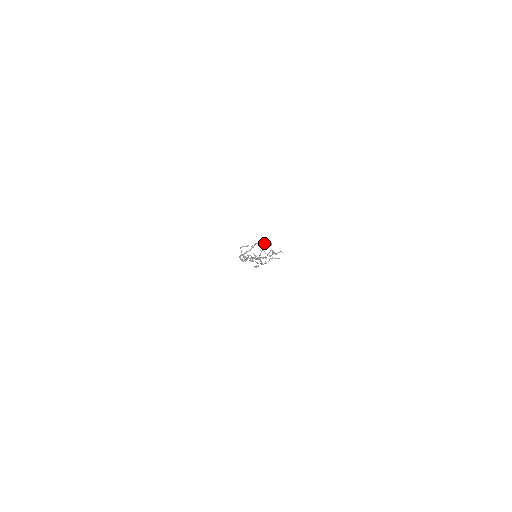
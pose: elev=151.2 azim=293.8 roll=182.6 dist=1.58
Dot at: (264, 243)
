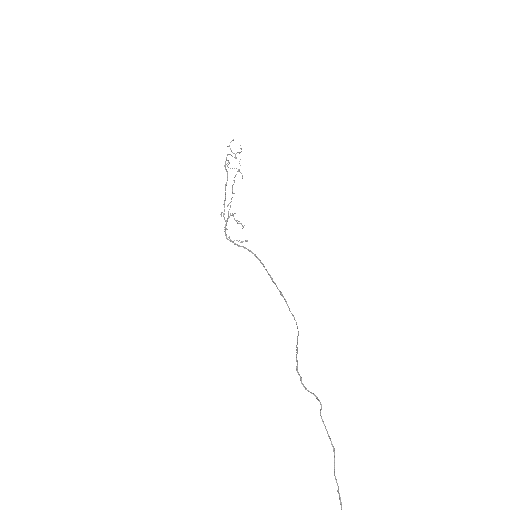
Dot at: occluded
